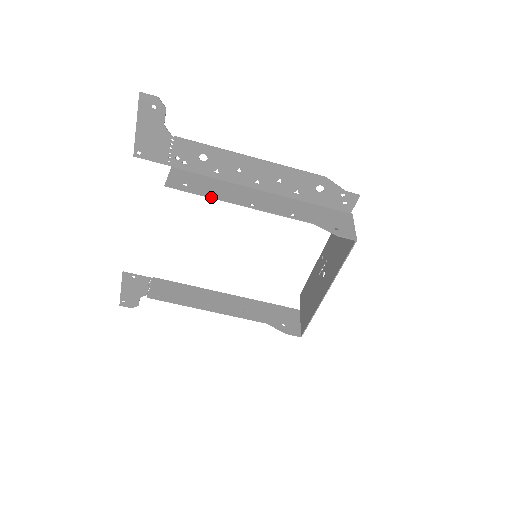
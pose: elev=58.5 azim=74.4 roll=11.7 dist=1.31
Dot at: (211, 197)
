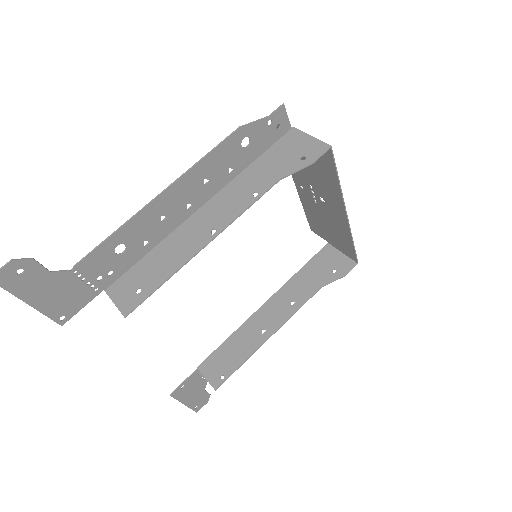
Dot at: (174, 273)
